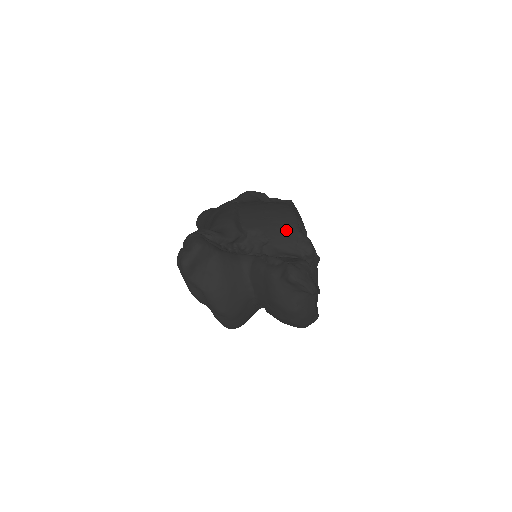
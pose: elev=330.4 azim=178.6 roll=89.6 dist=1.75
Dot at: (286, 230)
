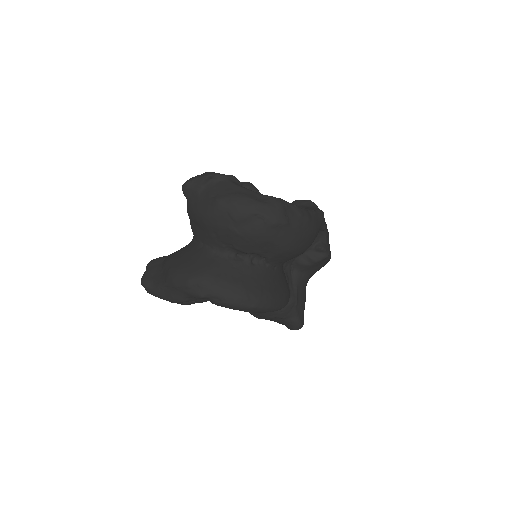
Dot at: occluded
